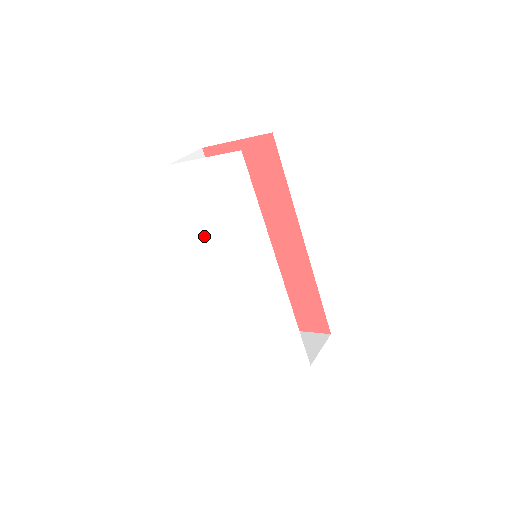
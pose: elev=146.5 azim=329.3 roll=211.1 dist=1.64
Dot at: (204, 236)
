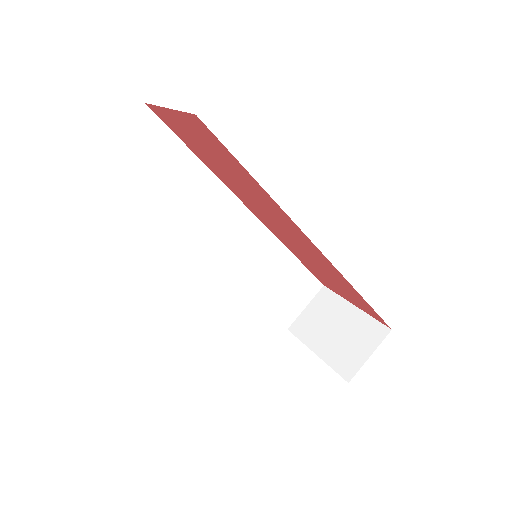
Dot at: occluded
